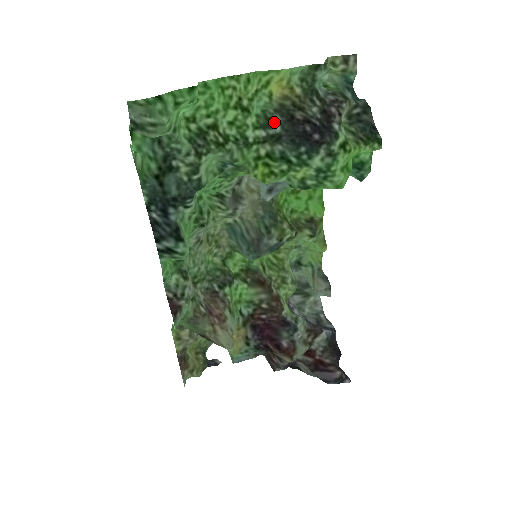
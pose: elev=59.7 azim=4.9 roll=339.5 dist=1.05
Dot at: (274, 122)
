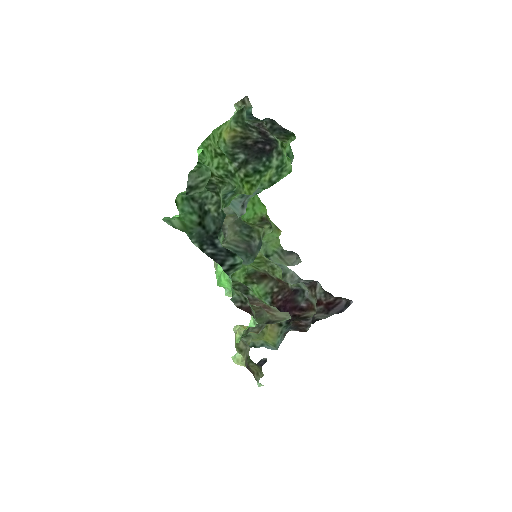
Dot at: (237, 154)
